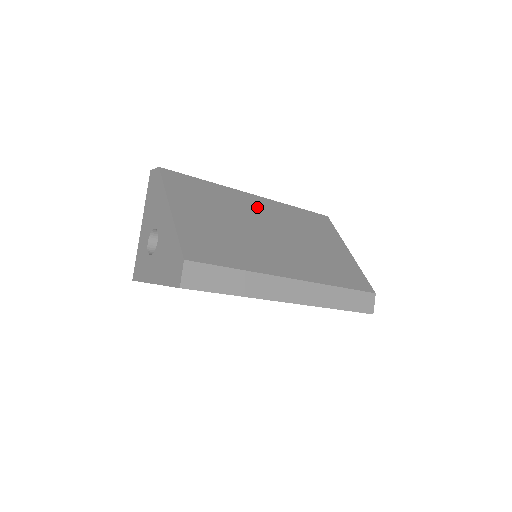
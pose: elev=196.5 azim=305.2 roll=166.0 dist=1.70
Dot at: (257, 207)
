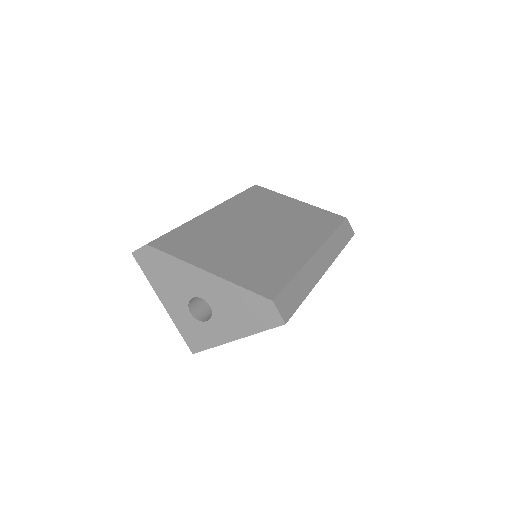
Dot at: (228, 217)
